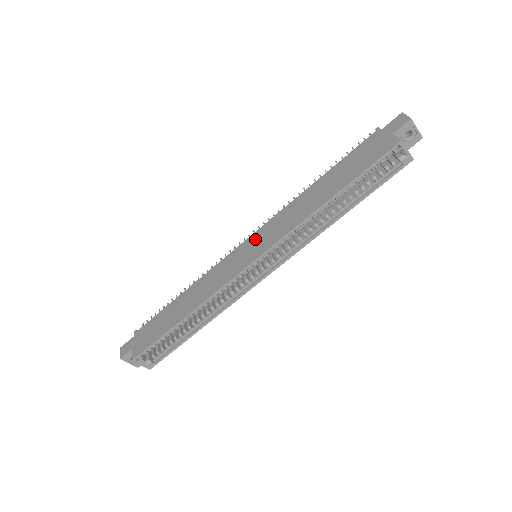
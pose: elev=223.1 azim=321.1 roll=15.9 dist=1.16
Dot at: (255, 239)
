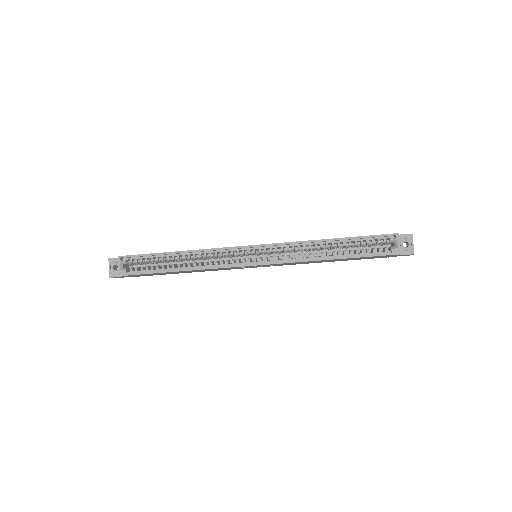
Dot at: occluded
